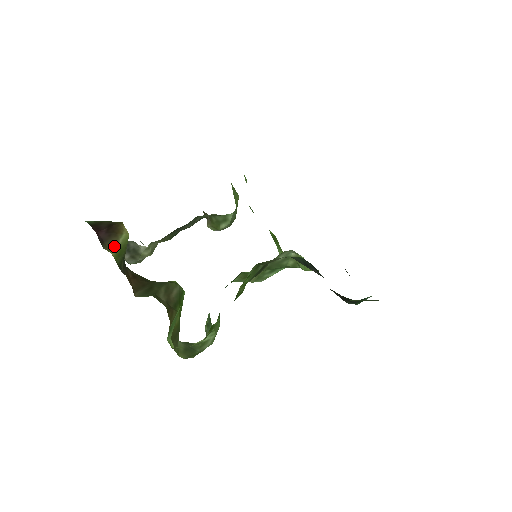
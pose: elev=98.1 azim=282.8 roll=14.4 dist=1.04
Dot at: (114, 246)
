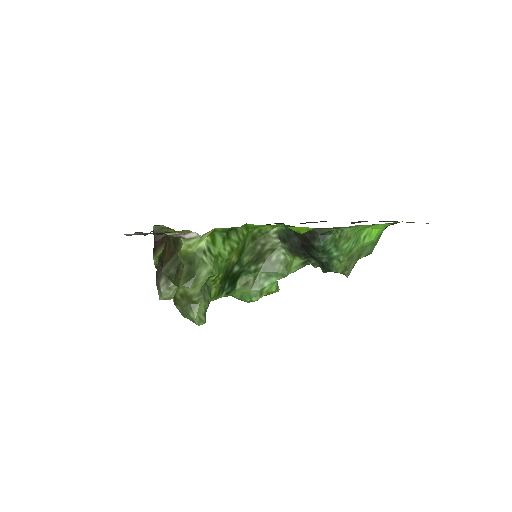
Dot at: (162, 250)
